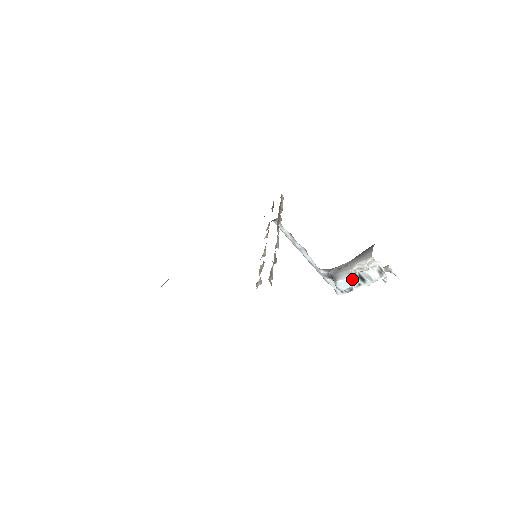
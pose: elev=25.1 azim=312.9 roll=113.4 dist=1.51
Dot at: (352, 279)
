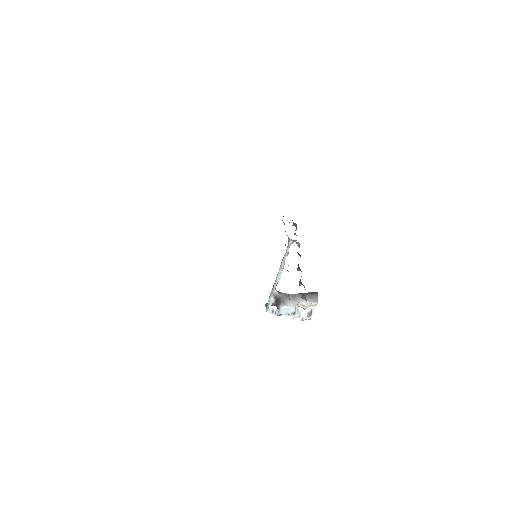
Dot at: (295, 310)
